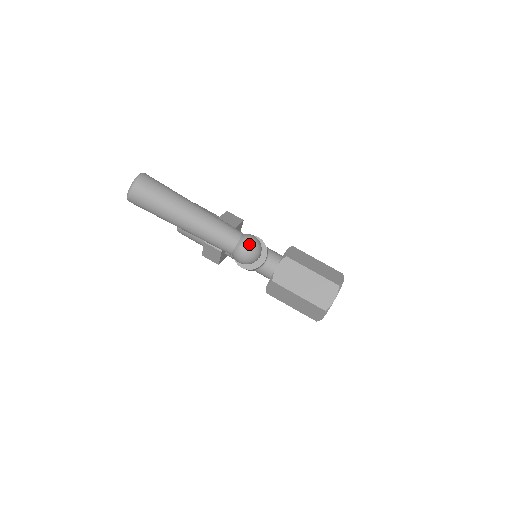
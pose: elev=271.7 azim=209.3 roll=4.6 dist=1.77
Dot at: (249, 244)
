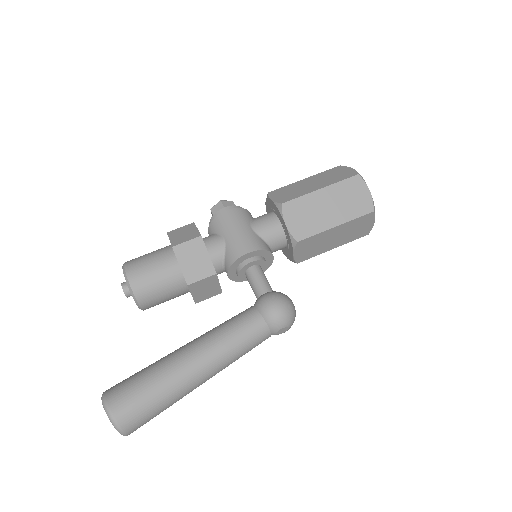
Dot at: (285, 326)
